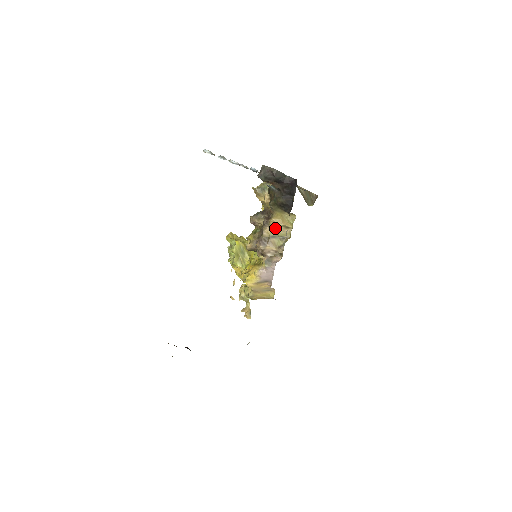
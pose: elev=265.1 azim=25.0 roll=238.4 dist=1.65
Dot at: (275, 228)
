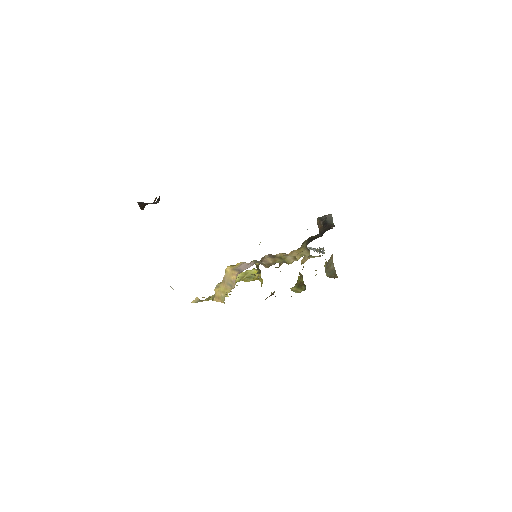
Dot at: (288, 256)
